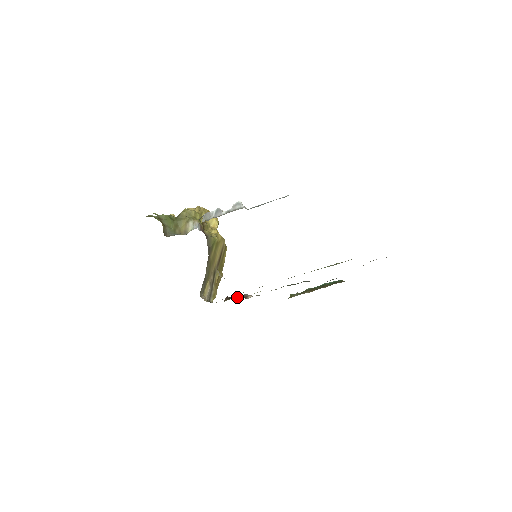
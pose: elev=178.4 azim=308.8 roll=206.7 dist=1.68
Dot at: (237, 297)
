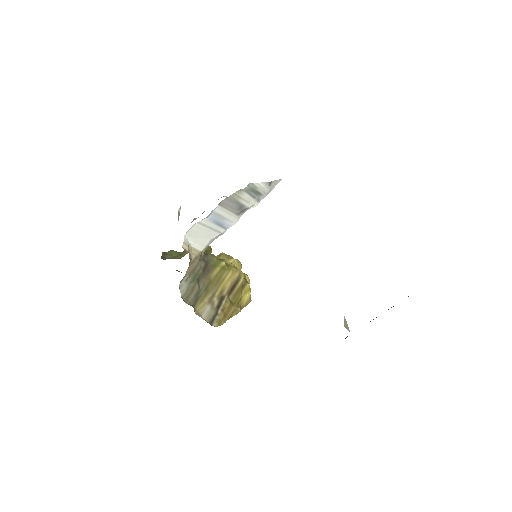
Dot at: occluded
